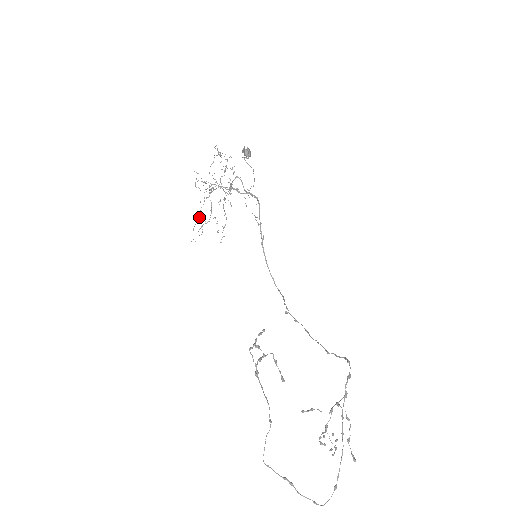
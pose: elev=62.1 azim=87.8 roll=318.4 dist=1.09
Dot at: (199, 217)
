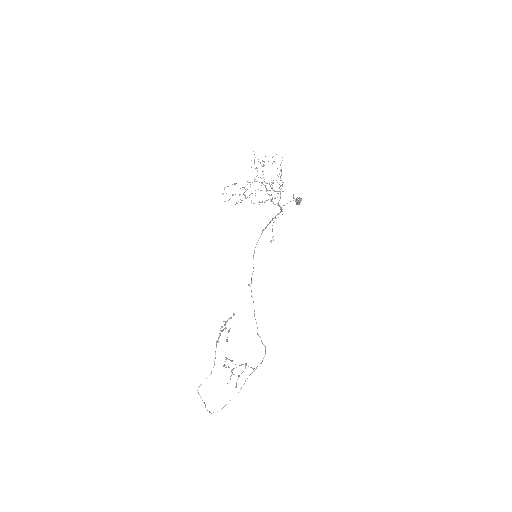
Dot at: (234, 183)
